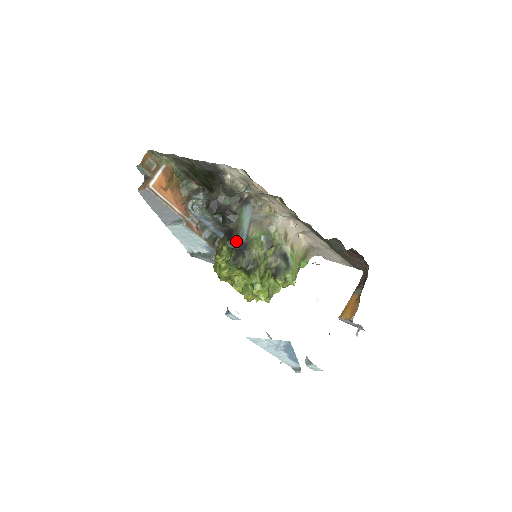
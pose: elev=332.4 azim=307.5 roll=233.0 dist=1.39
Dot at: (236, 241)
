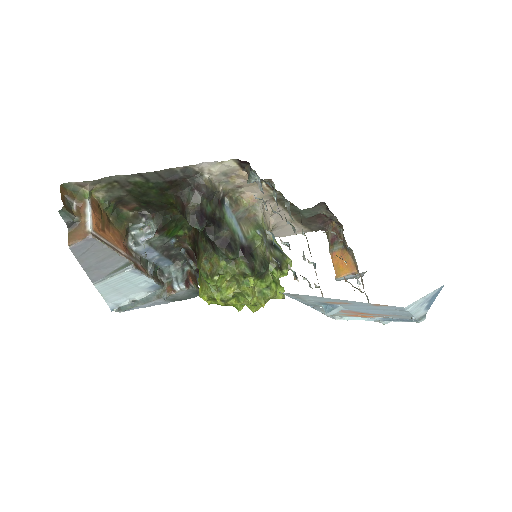
Dot at: (239, 248)
